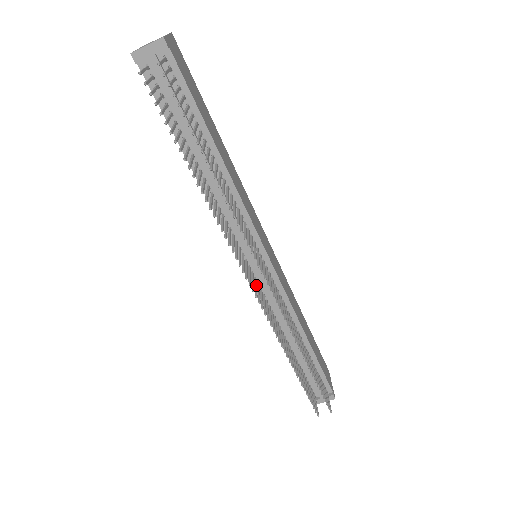
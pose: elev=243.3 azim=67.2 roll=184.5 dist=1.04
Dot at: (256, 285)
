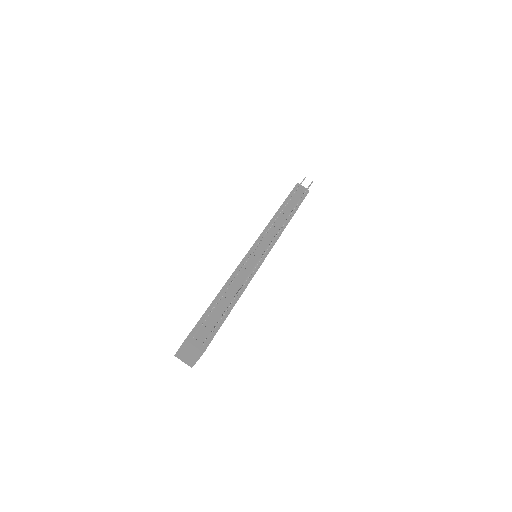
Dot at: occluded
